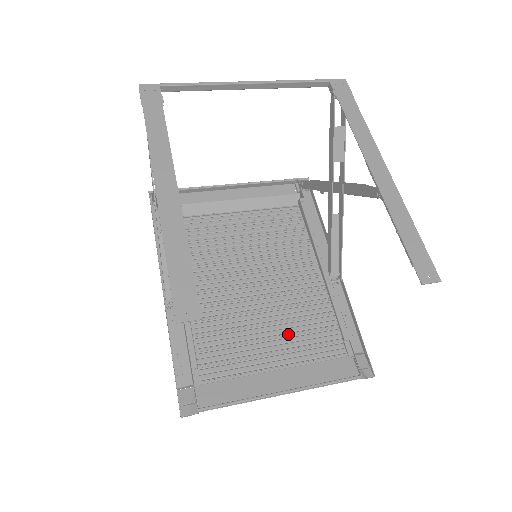
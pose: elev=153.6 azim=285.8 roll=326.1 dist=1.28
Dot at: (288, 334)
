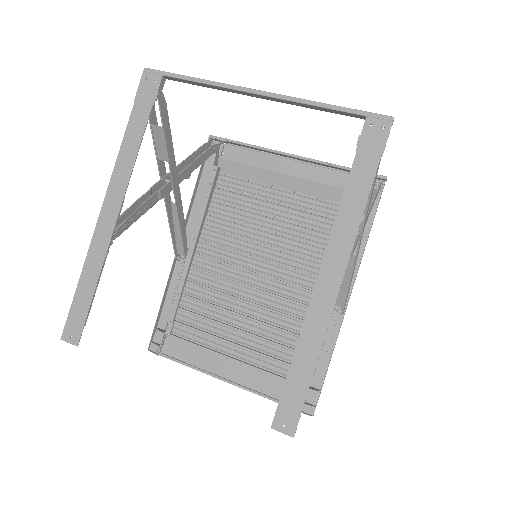
Dot at: (257, 336)
